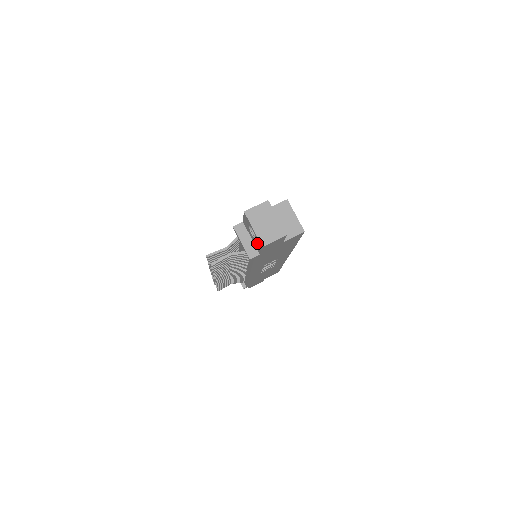
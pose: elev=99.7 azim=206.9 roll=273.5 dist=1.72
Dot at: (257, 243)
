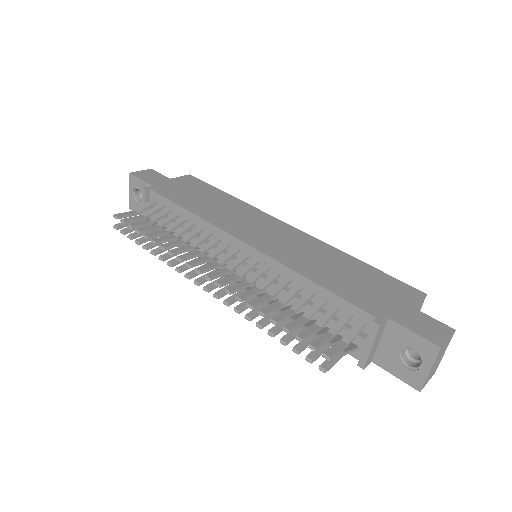
Dot at: (401, 369)
